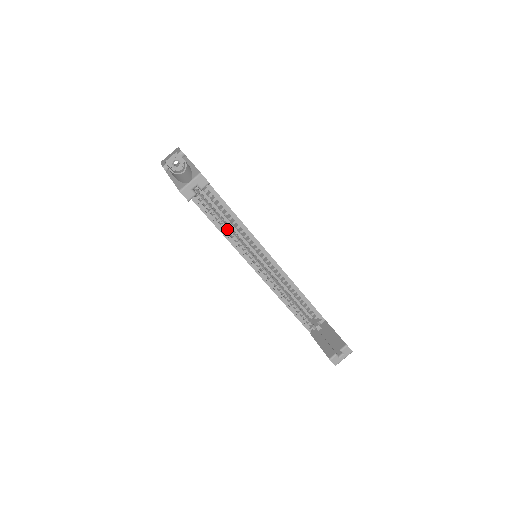
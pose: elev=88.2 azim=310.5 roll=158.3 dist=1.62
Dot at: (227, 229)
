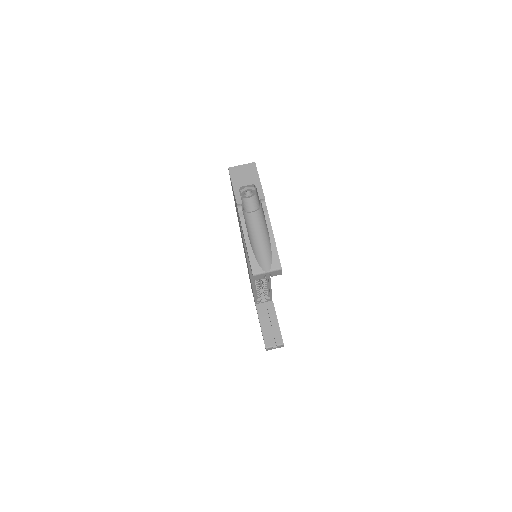
Dot at: occluded
